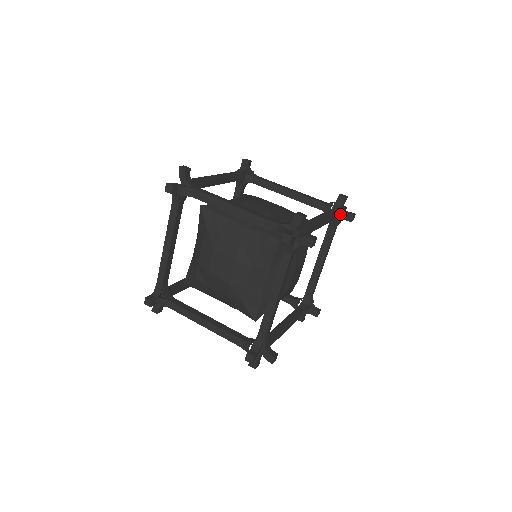
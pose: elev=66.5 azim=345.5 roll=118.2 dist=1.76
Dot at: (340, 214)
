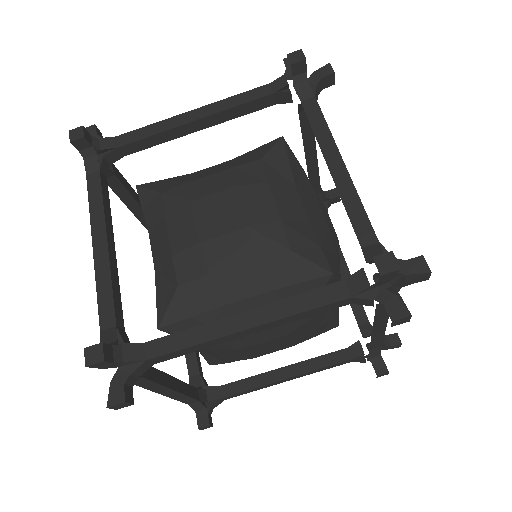
Dot at: (322, 191)
